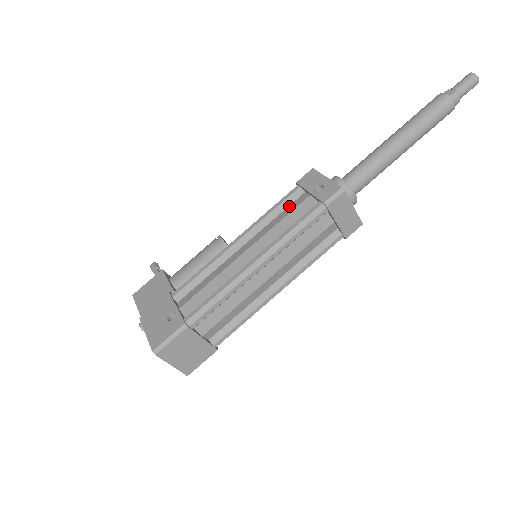
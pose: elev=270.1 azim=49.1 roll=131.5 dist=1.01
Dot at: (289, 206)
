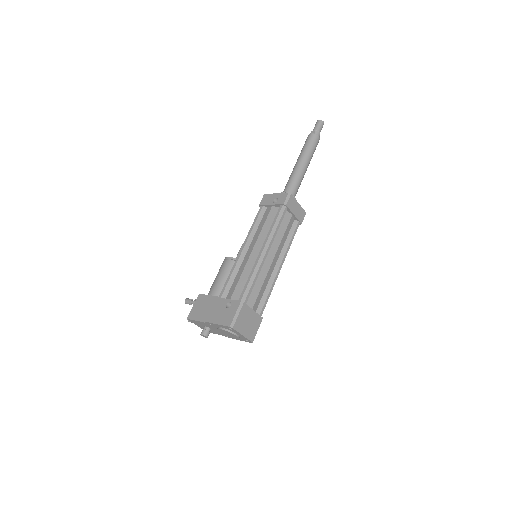
Dot at: (262, 218)
